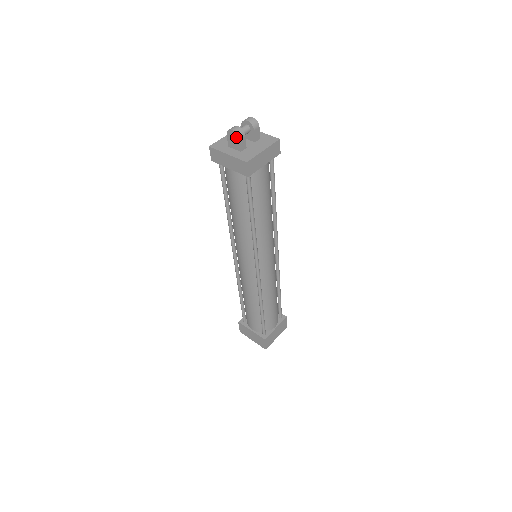
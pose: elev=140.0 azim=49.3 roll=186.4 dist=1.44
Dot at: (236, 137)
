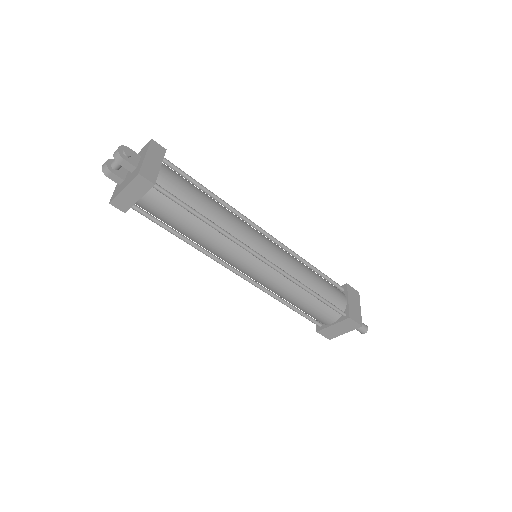
Dot at: (107, 173)
